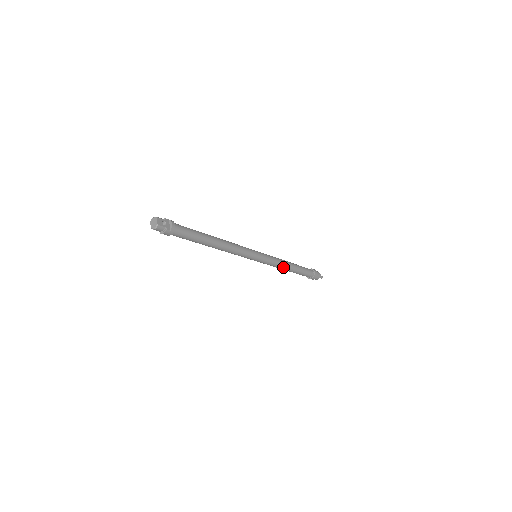
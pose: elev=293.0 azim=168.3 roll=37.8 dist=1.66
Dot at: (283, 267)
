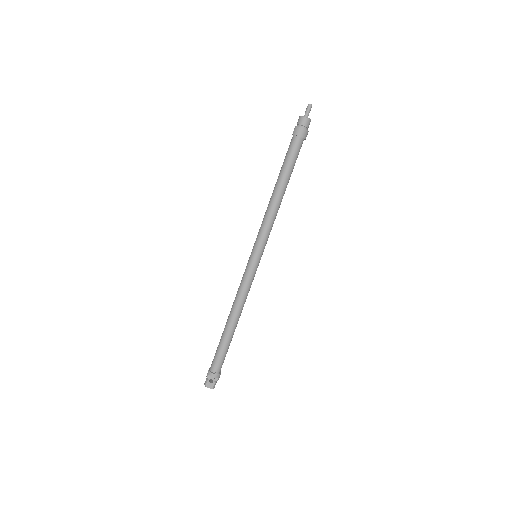
Dot at: (278, 209)
